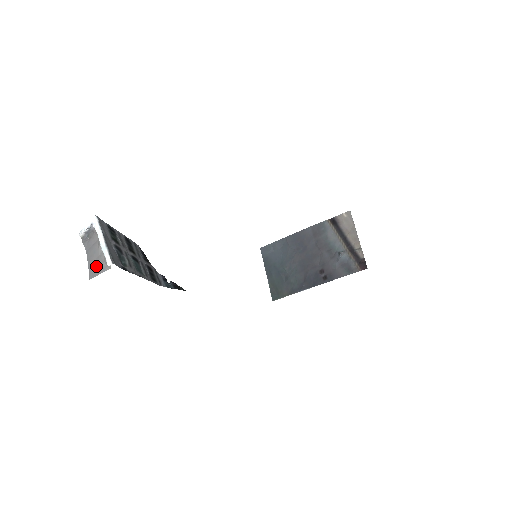
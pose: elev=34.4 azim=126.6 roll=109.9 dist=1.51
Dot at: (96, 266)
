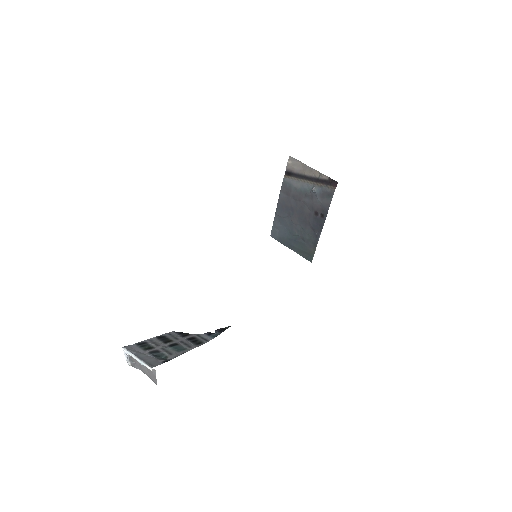
Dot at: (151, 375)
